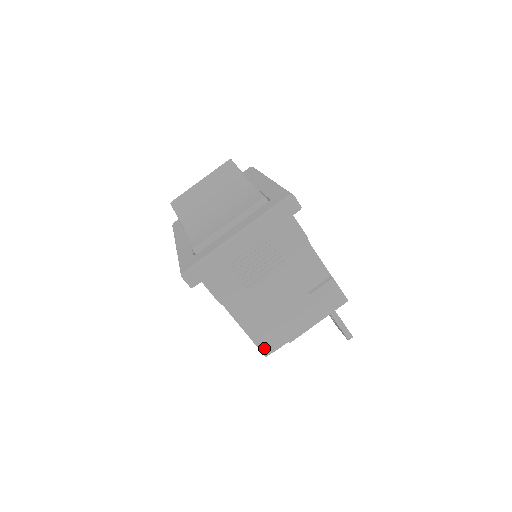
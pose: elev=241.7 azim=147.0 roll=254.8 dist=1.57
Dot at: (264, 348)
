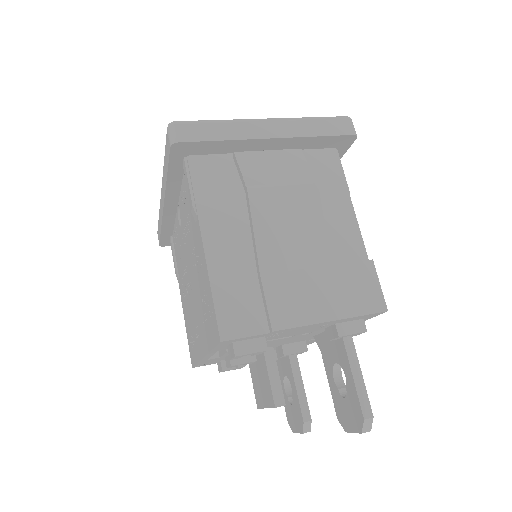
Dot at: (225, 322)
